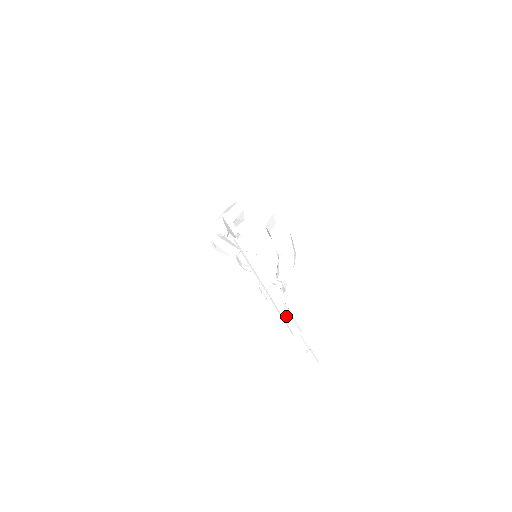
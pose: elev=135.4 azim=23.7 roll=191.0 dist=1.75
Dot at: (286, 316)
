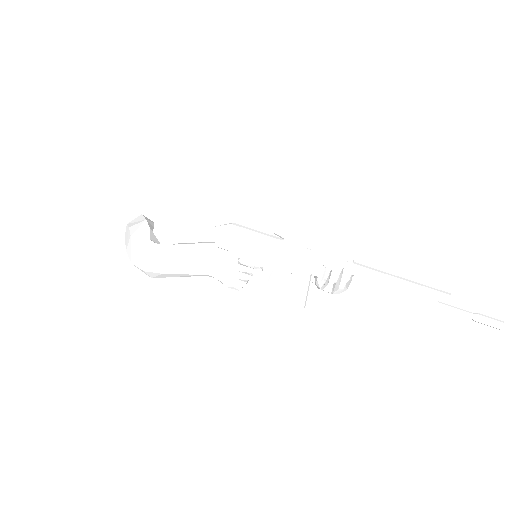
Dot at: (413, 284)
